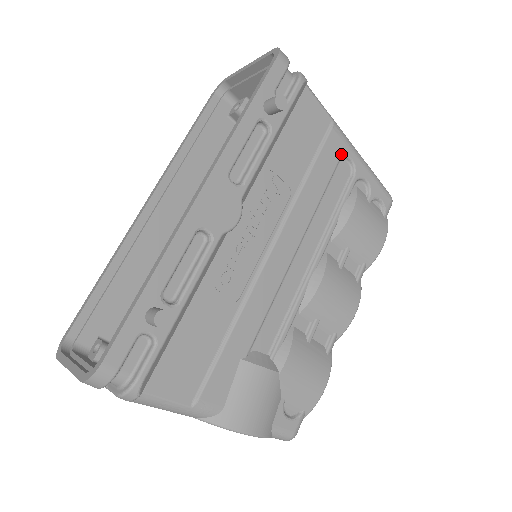
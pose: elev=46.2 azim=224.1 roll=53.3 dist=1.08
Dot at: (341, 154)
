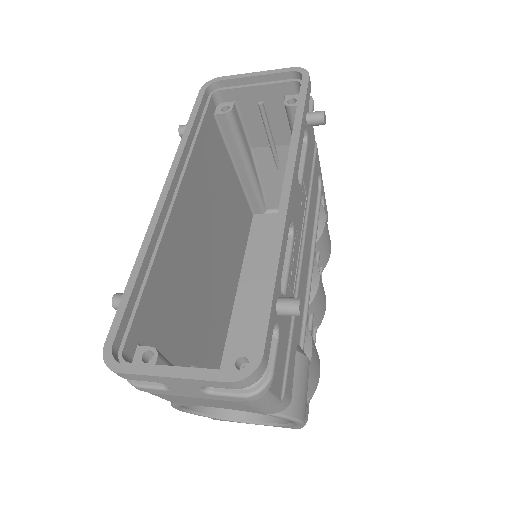
Dot at: (319, 171)
